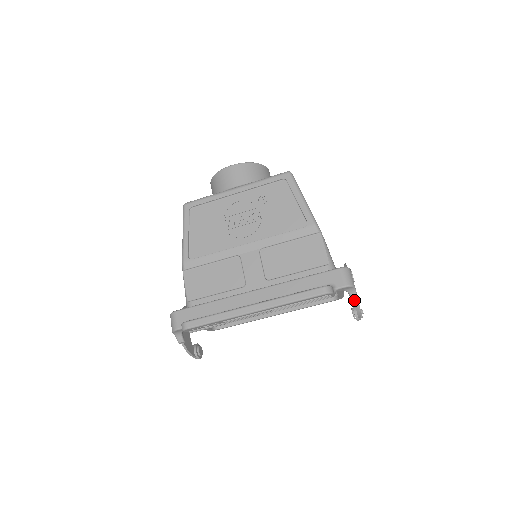
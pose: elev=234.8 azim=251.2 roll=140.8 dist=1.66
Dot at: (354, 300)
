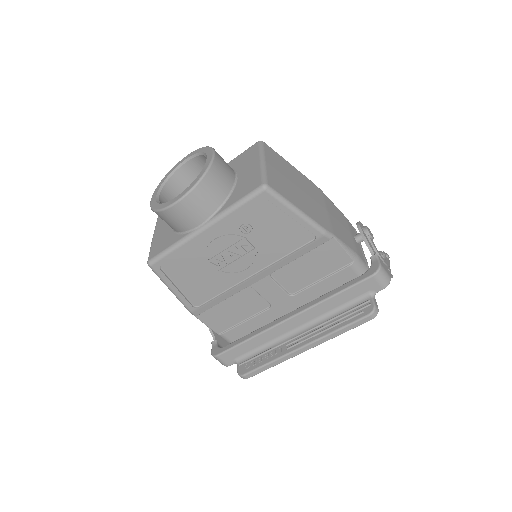
Dot at: occluded
